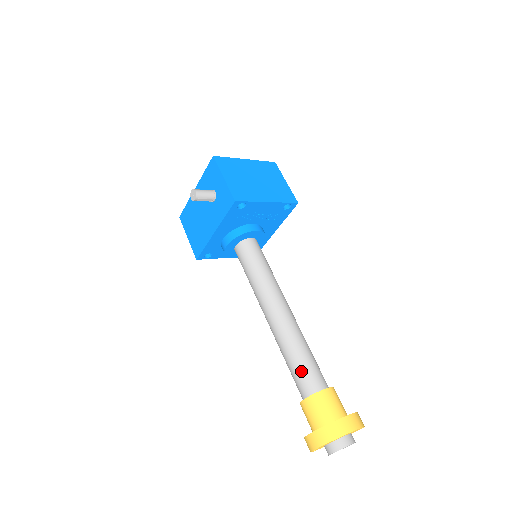
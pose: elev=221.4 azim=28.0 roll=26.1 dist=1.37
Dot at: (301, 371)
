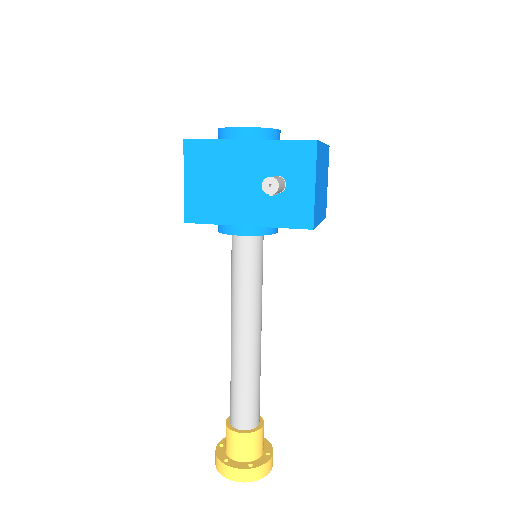
Dot at: (250, 406)
